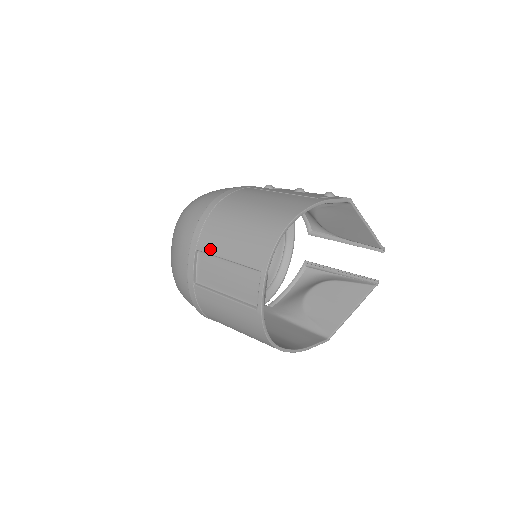
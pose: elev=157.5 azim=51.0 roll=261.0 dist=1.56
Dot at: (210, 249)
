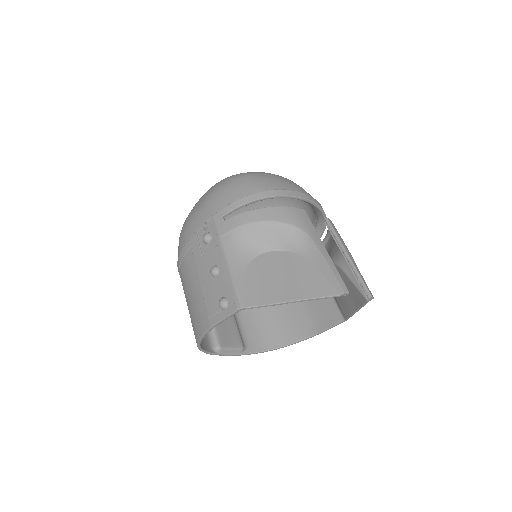
Dot at: occluded
